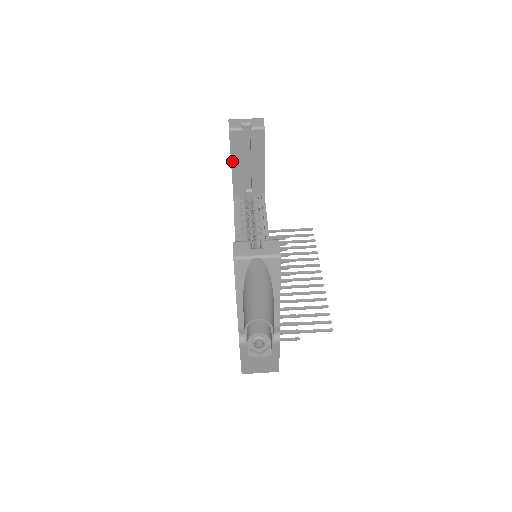
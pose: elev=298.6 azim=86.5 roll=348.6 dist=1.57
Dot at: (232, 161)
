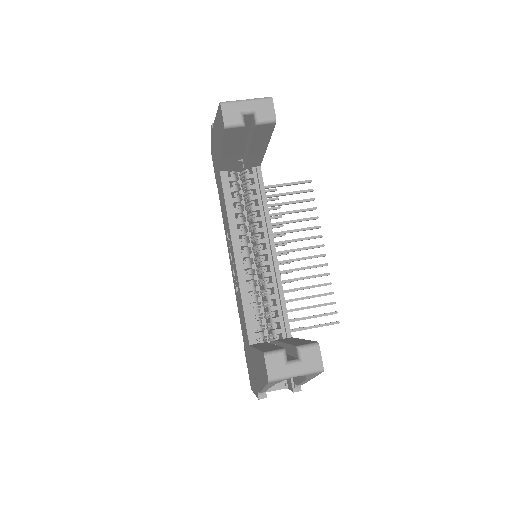
Dot at: (223, 149)
